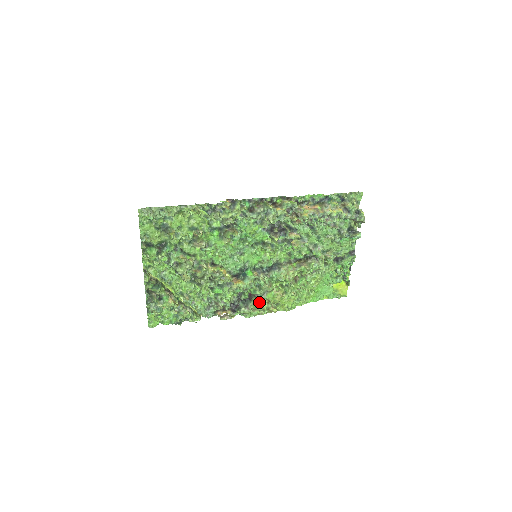
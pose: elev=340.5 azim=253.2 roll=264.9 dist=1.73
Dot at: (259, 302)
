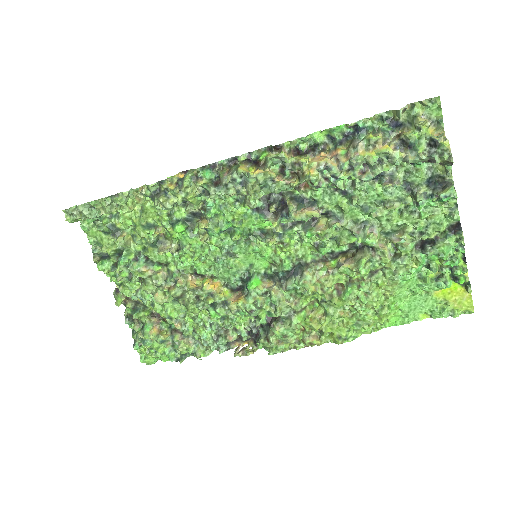
Dot at: (284, 330)
